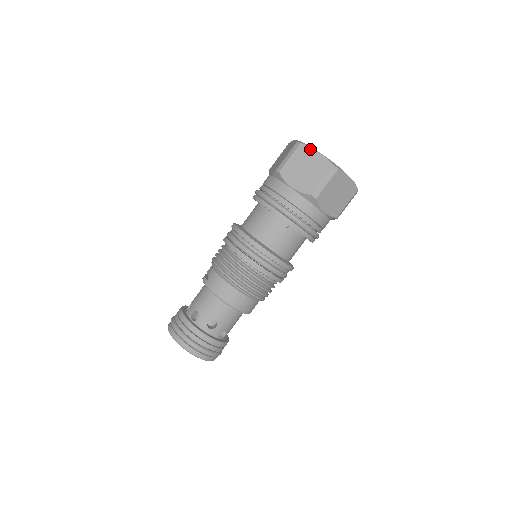
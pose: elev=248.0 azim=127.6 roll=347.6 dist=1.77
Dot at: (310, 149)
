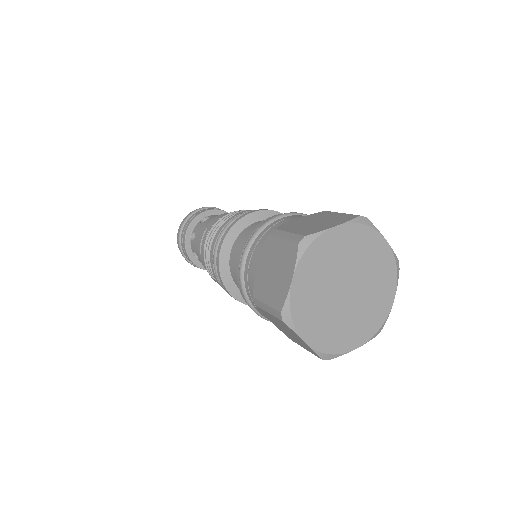
Dot at: (294, 333)
